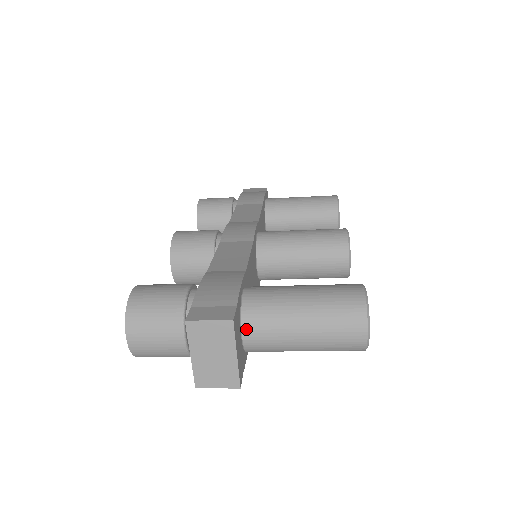
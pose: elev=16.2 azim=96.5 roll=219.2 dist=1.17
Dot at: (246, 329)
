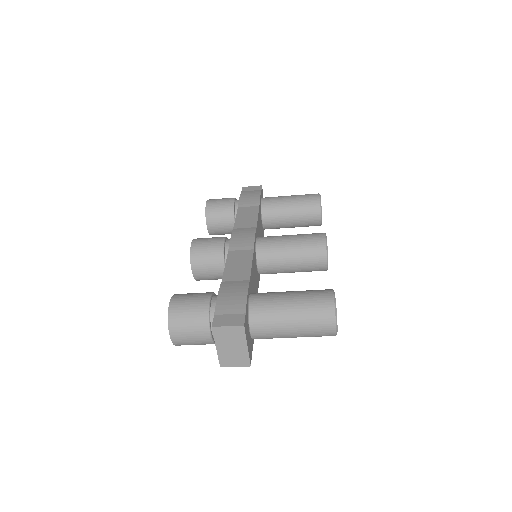
Dot at: (253, 326)
